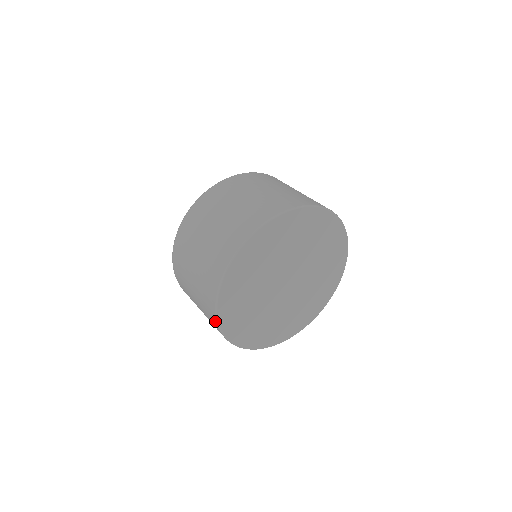
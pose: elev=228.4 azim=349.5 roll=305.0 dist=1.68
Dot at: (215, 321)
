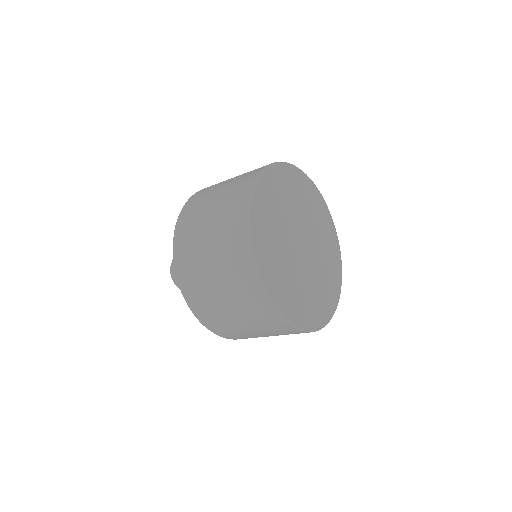
Dot at: occluded
